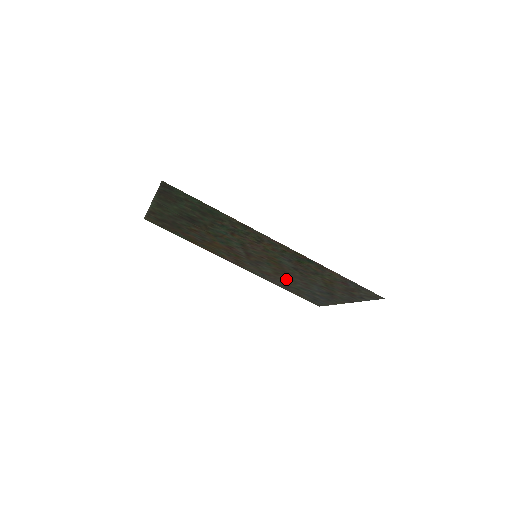
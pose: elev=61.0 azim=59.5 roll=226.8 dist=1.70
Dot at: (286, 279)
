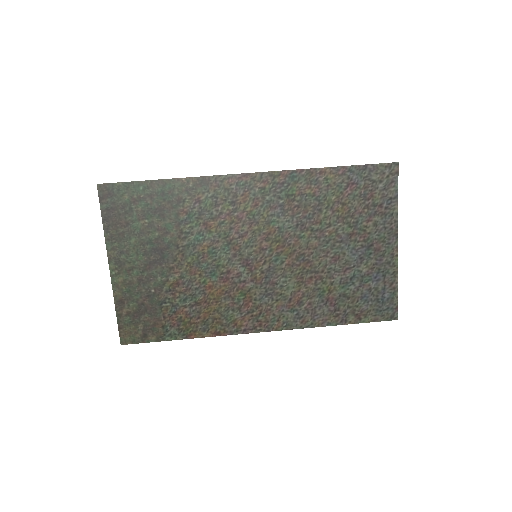
Dot at: (317, 281)
